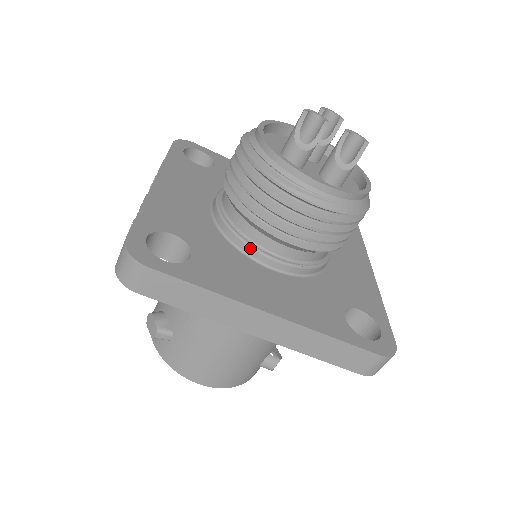
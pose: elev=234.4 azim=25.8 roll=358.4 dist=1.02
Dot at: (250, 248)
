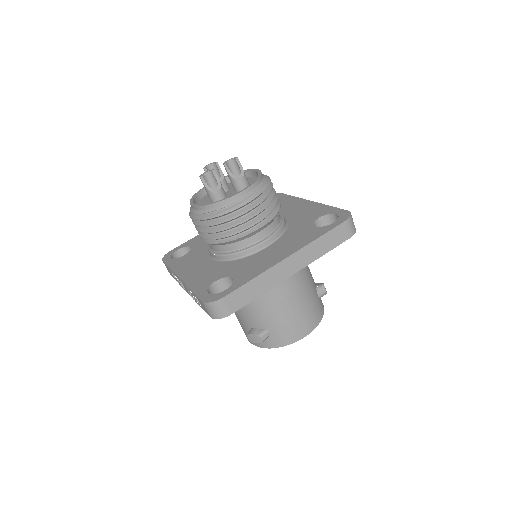
Dot at: (249, 250)
